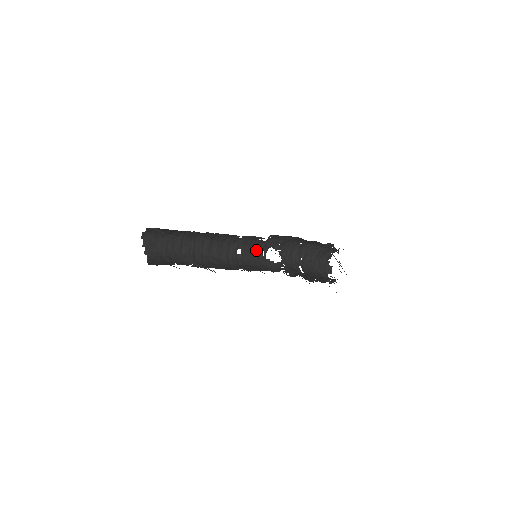
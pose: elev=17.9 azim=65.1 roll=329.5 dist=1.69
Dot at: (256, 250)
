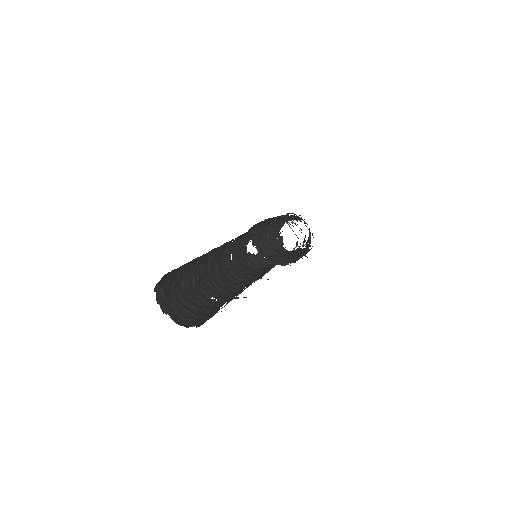
Dot at: (241, 247)
